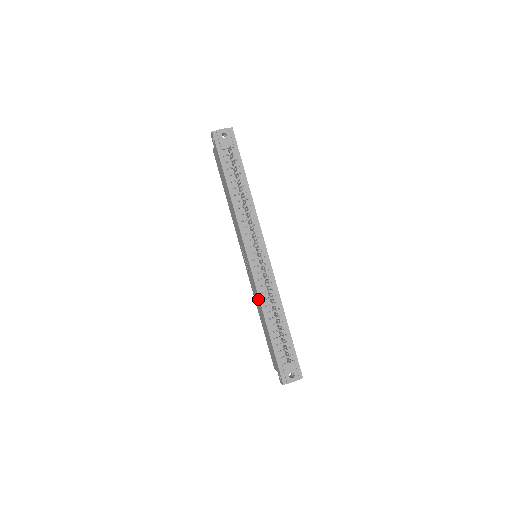
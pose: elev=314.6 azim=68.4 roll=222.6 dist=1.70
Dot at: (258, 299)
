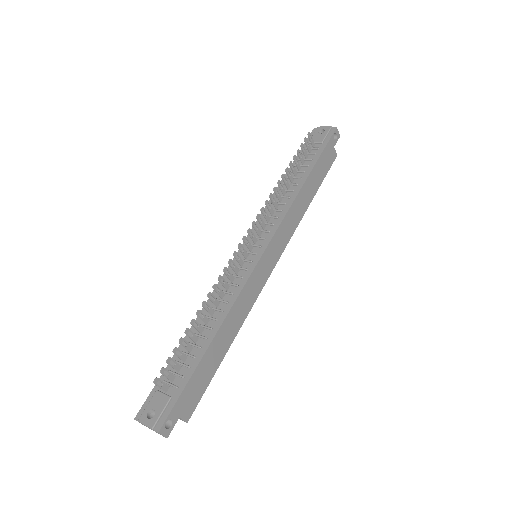
Dot at: (212, 298)
